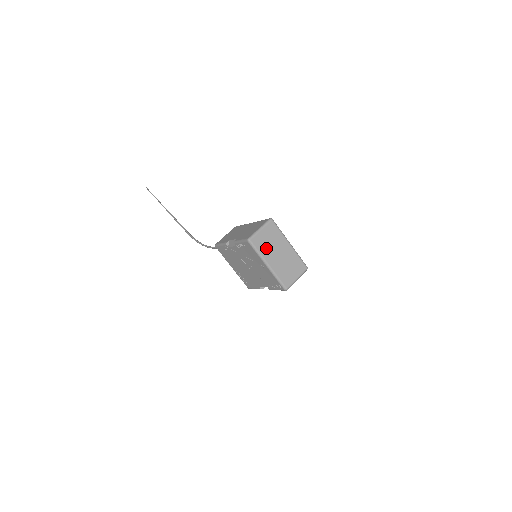
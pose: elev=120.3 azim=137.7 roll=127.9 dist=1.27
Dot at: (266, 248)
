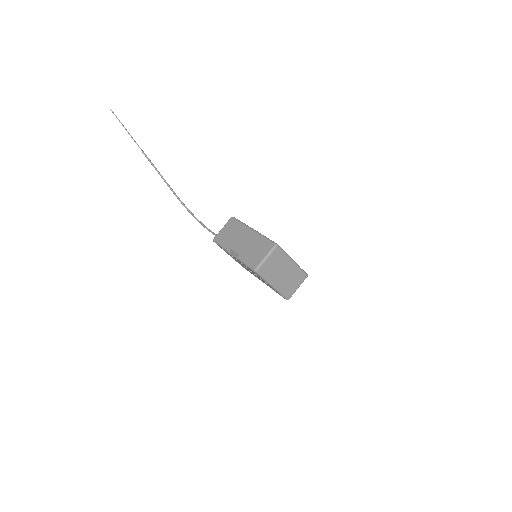
Dot at: (271, 273)
